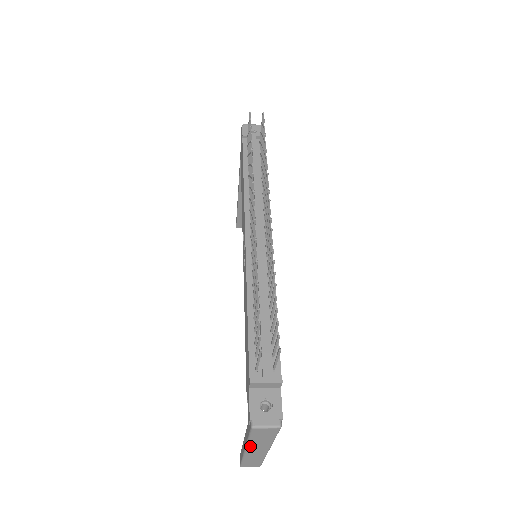
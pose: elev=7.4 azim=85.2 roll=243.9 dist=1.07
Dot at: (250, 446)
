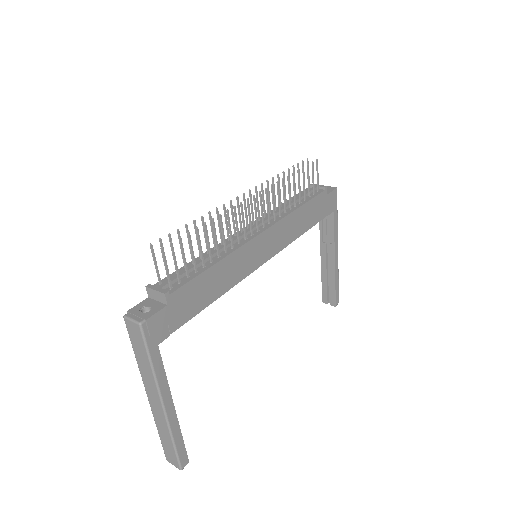
Dot at: (143, 378)
